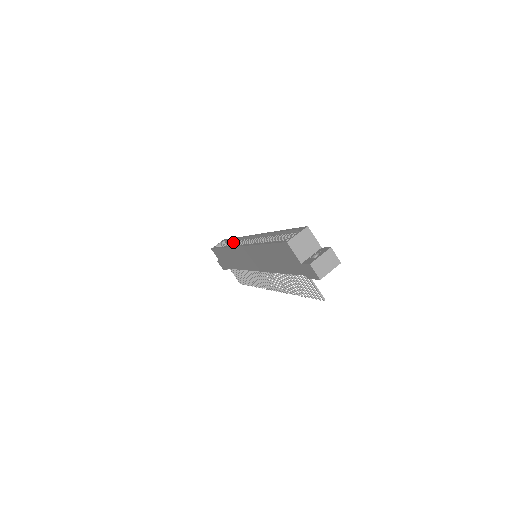
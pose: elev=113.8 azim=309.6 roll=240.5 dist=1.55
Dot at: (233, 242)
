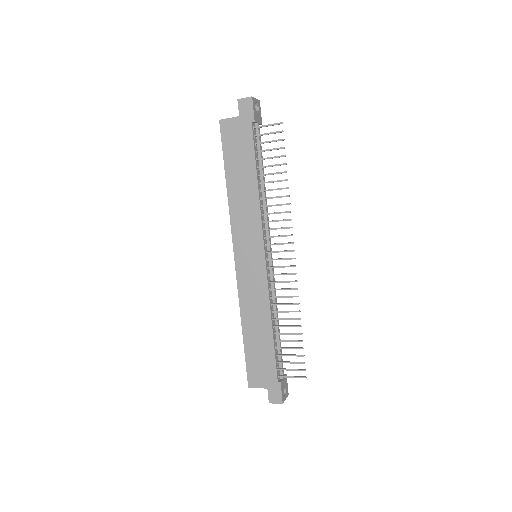
Dot at: occluded
